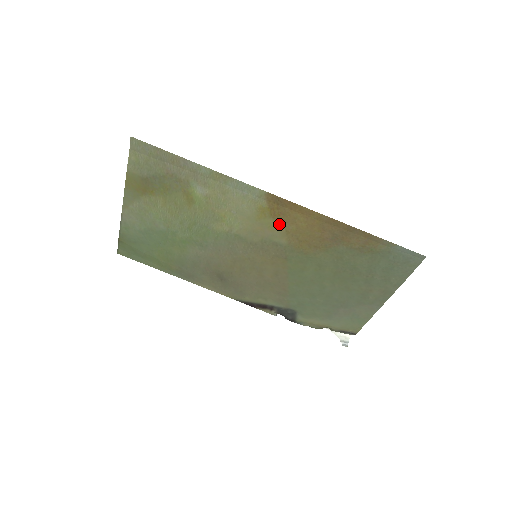
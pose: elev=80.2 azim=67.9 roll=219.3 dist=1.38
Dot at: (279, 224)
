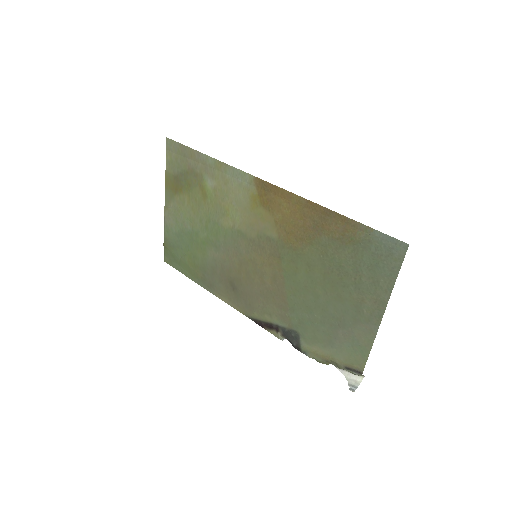
Dot at: (268, 213)
